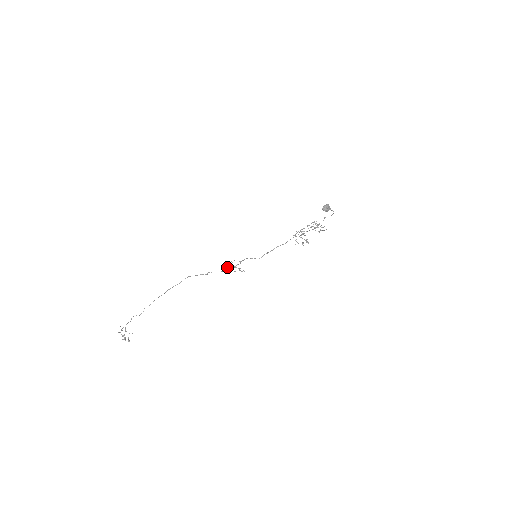
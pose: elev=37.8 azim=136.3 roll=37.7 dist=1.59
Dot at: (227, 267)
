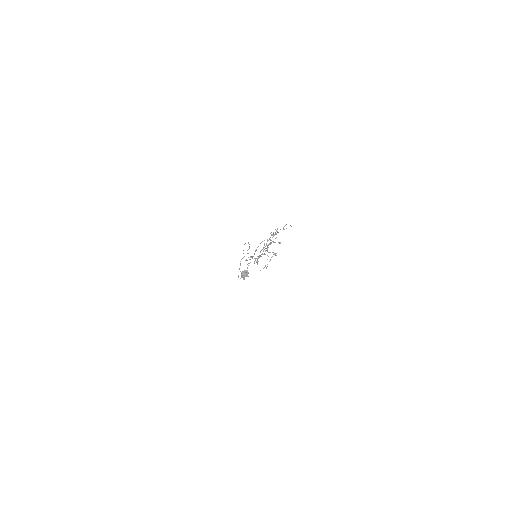
Dot at: occluded
